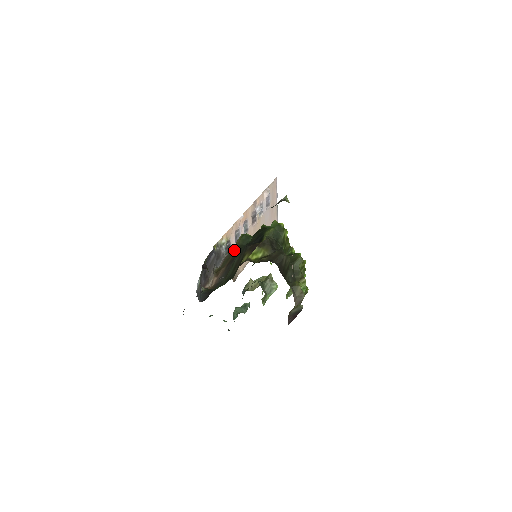
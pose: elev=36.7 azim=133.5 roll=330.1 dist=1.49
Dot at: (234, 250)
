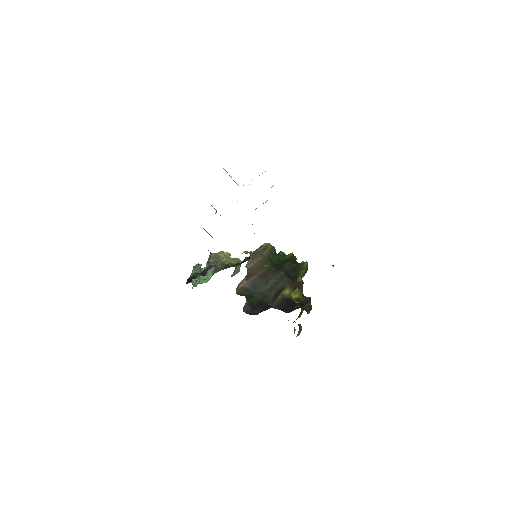
Dot at: (267, 263)
